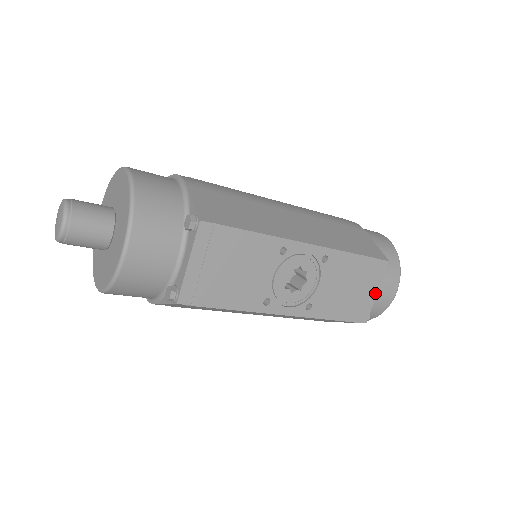
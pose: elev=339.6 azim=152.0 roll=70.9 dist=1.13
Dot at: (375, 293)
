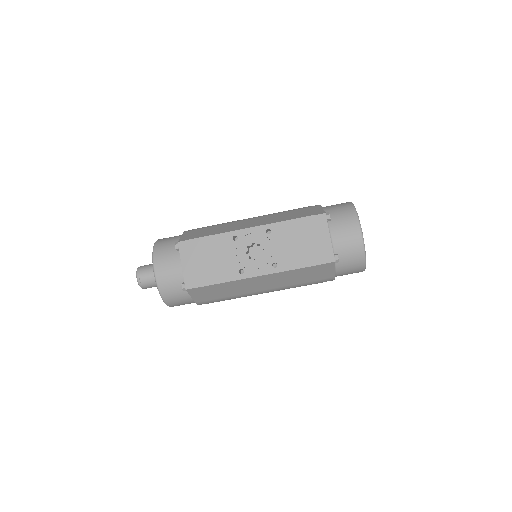
Dot at: (328, 238)
